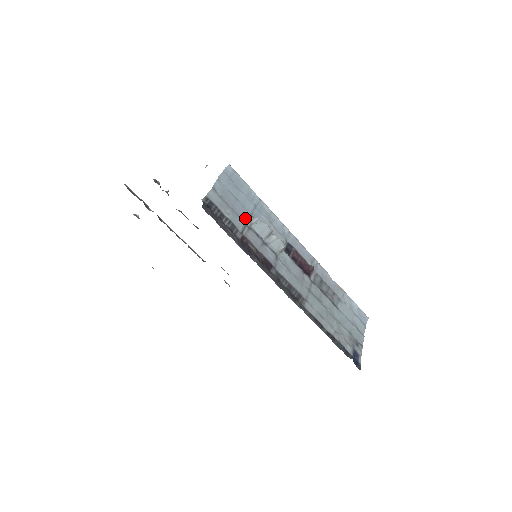
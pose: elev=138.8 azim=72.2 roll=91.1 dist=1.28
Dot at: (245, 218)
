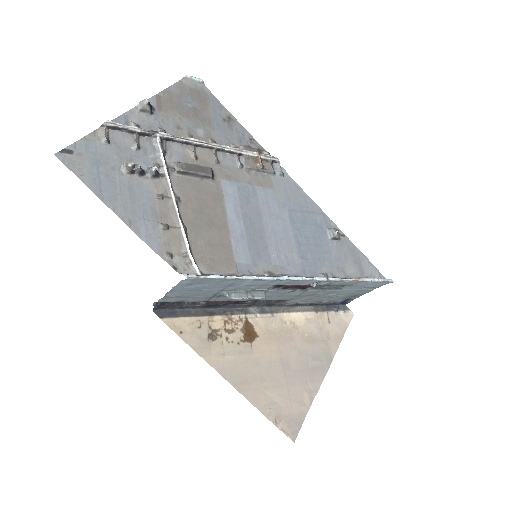
Dot at: (213, 294)
